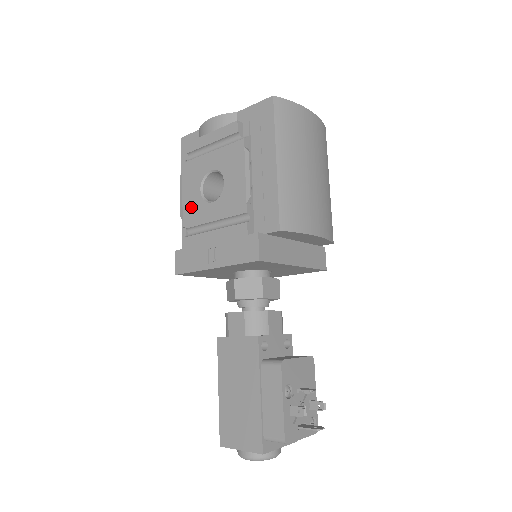
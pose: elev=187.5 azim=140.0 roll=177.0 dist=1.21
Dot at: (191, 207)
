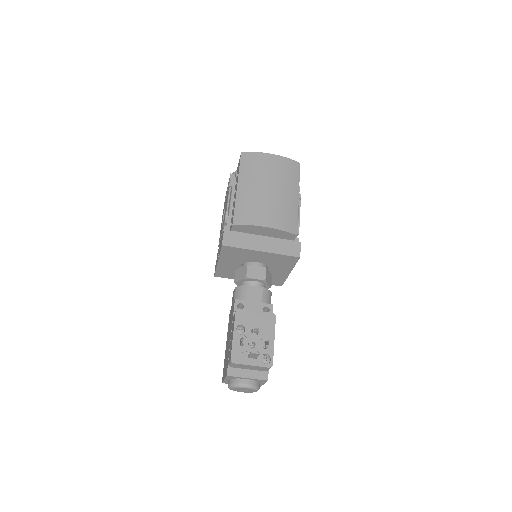
Dot at: (220, 233)
